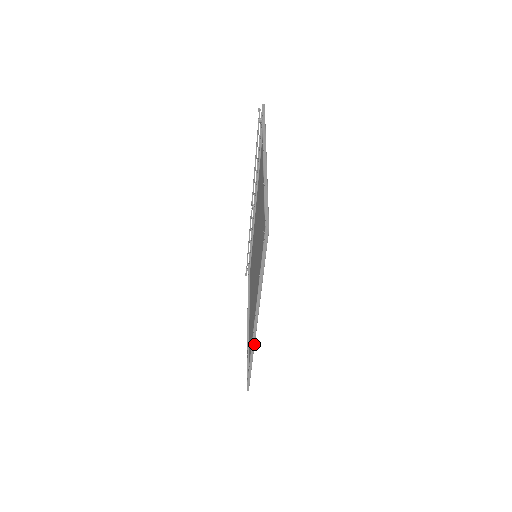
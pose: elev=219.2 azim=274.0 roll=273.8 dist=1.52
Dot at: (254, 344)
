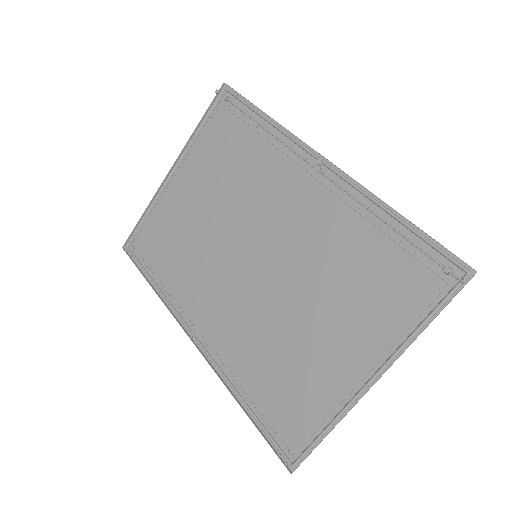
Dot at: (176, 317)
